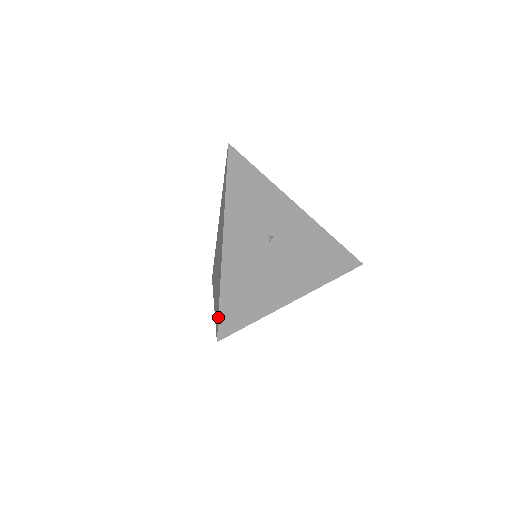
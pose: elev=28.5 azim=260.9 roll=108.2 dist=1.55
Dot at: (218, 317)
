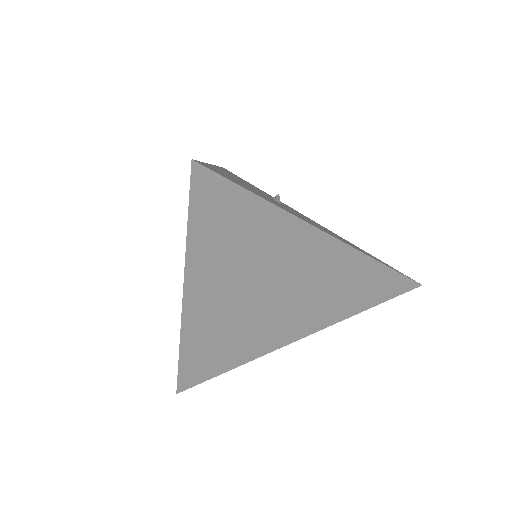
Dot at: occluded
